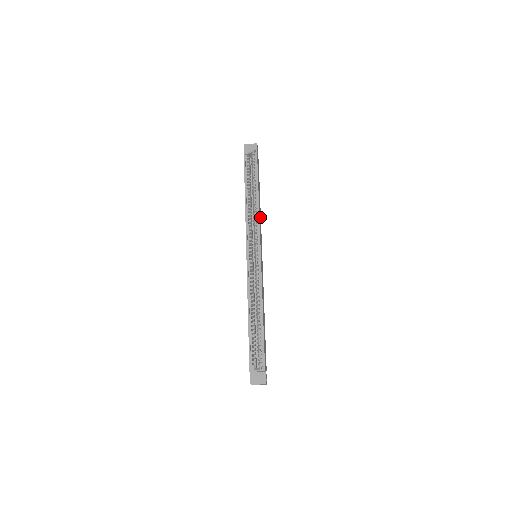
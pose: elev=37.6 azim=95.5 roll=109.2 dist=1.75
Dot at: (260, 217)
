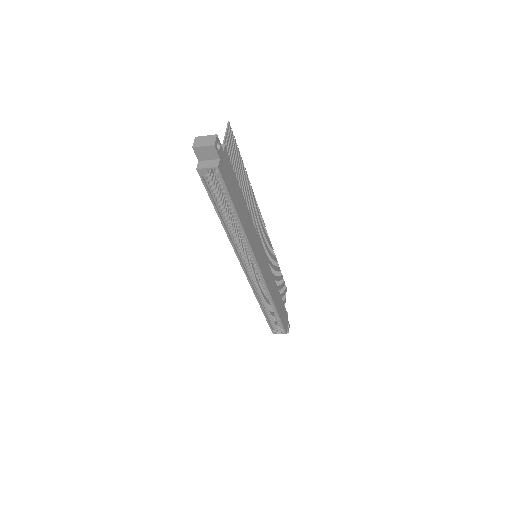
Dot at: (250, 224)
